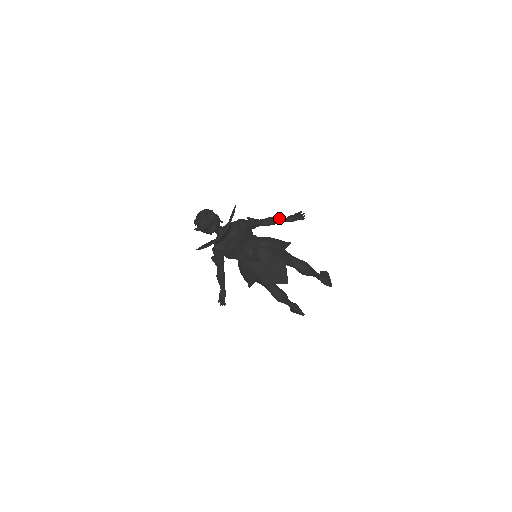
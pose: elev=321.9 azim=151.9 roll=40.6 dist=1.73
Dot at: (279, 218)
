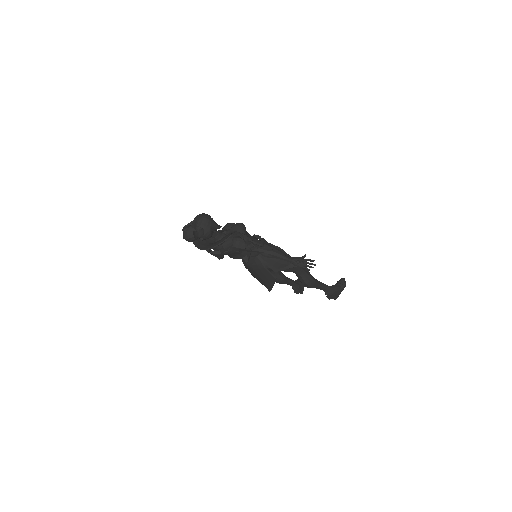
Dot at: (282, 256)
